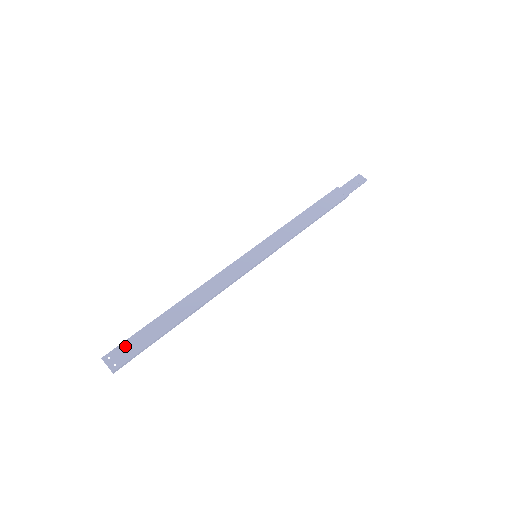
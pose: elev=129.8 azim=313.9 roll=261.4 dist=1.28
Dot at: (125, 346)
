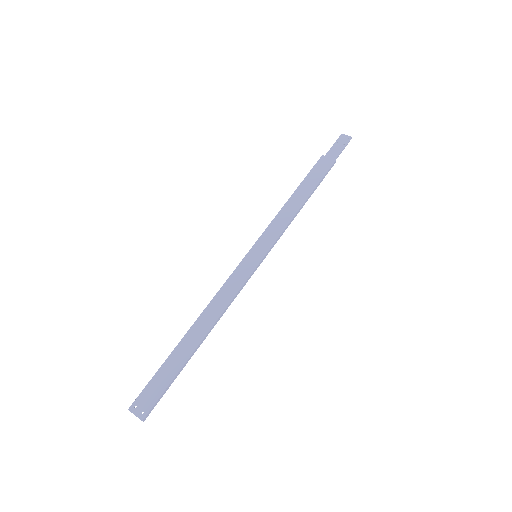
Dot at: (148, 390)
